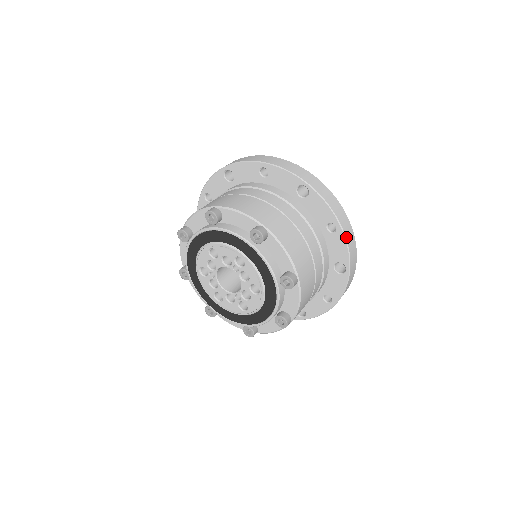
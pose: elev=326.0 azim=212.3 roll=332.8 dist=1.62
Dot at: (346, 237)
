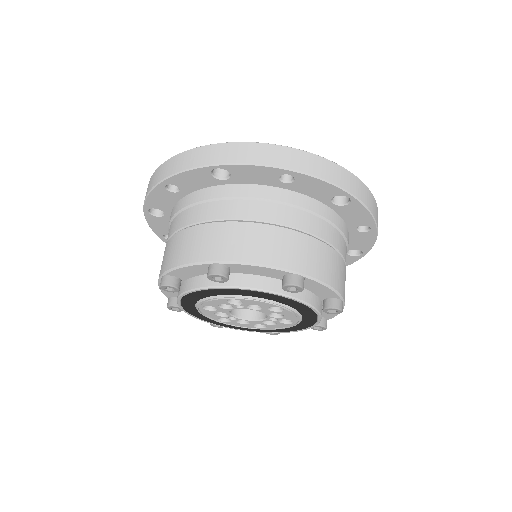
Dot at: (310, 173)
